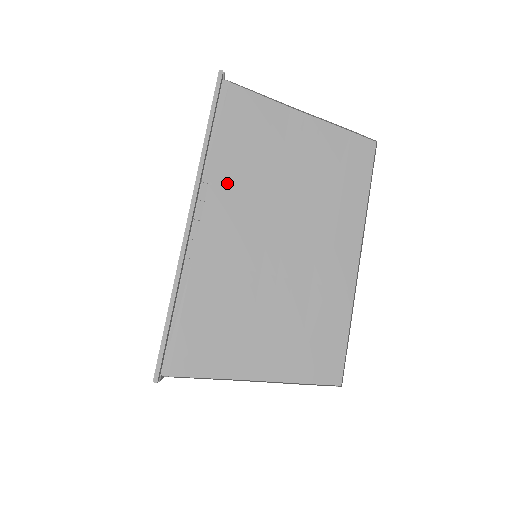
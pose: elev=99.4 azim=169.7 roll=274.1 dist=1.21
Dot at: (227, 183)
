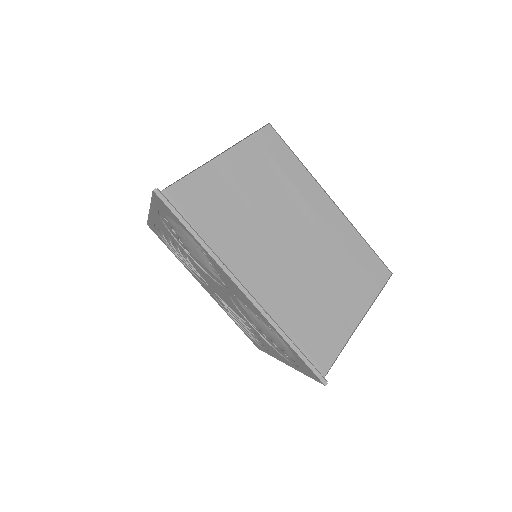
Dot at: (234, 248)
